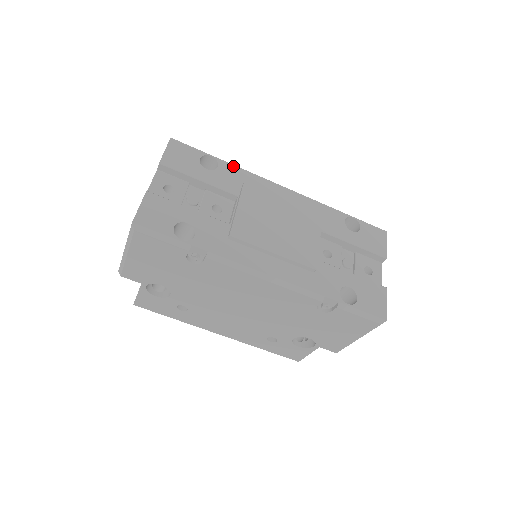
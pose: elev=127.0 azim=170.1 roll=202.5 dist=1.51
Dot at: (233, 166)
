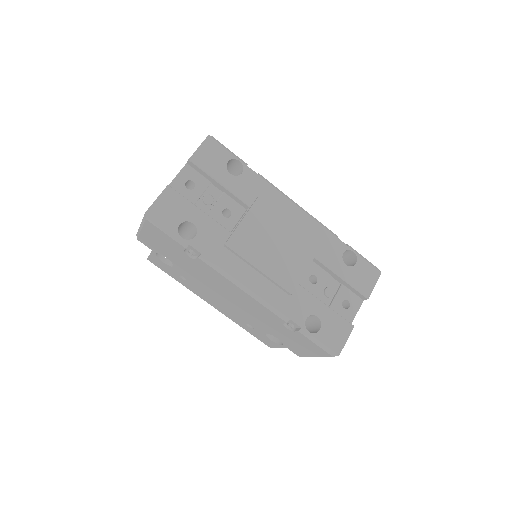
Dot at: (257, 175)
